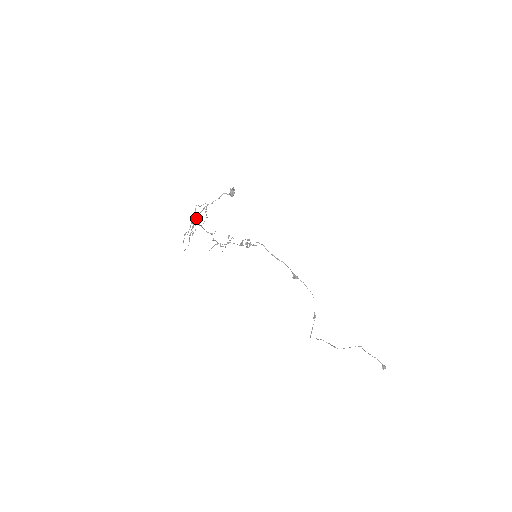
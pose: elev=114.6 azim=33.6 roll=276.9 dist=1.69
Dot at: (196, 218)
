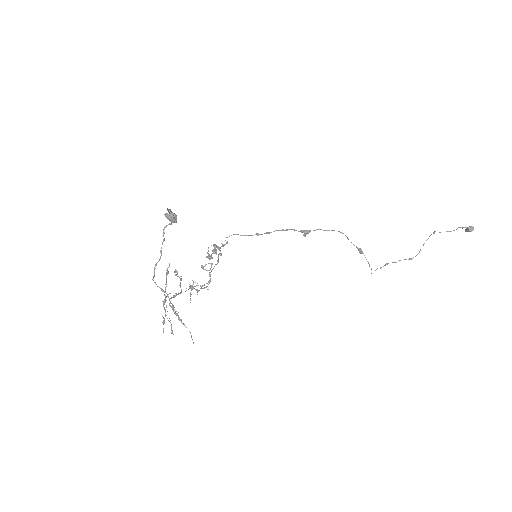
Dot at: occluded
